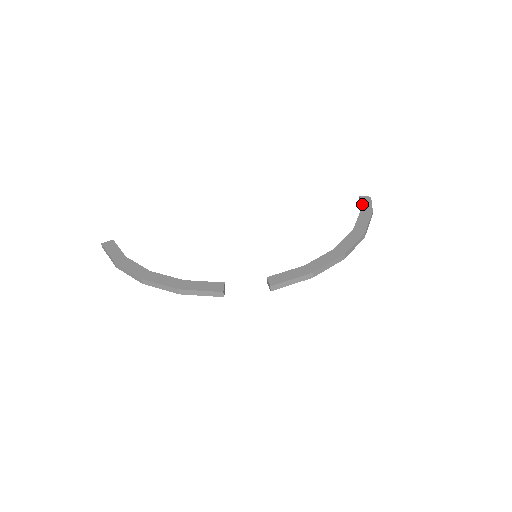
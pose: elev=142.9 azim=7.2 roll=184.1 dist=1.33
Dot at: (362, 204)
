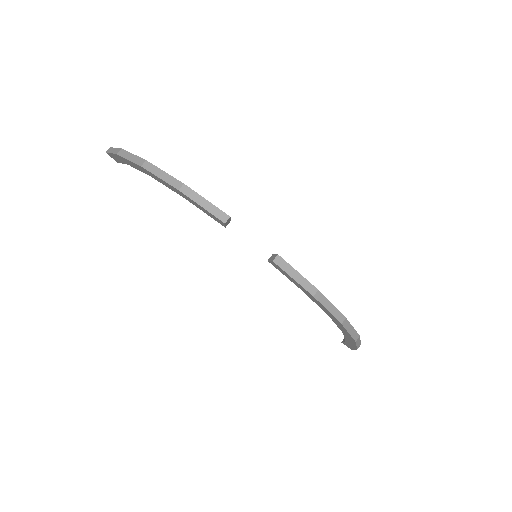
Dot at: occluded
